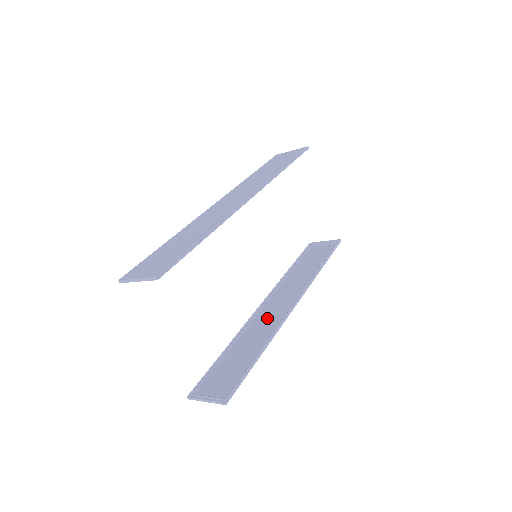
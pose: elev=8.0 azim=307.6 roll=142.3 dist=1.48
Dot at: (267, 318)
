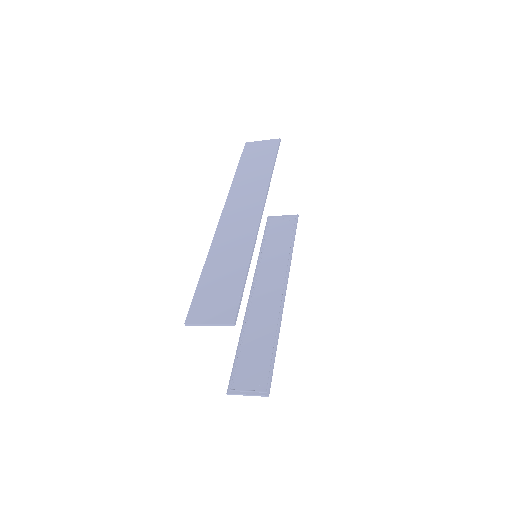
Dot at: (264, 305)
